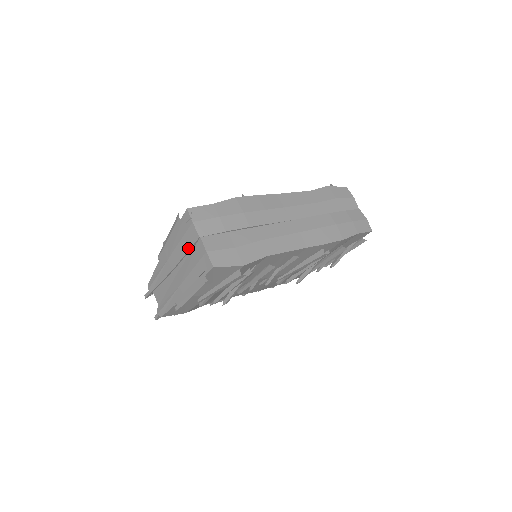
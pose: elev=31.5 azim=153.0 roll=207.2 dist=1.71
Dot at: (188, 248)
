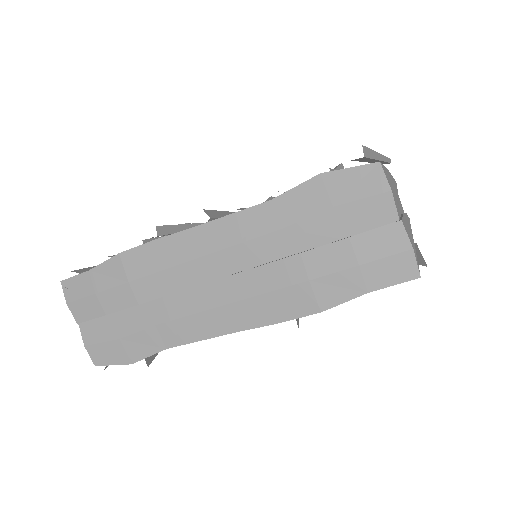
Dot at: occluded
